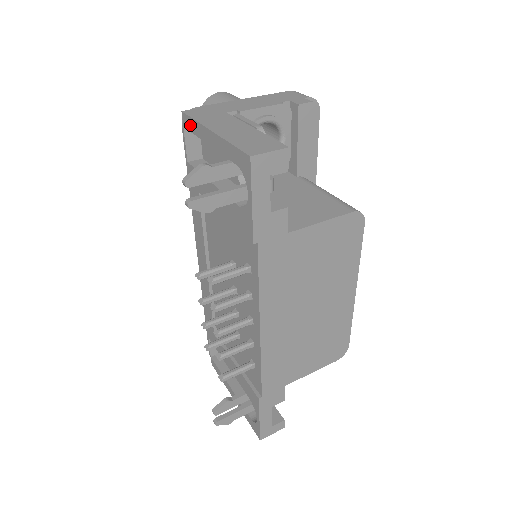
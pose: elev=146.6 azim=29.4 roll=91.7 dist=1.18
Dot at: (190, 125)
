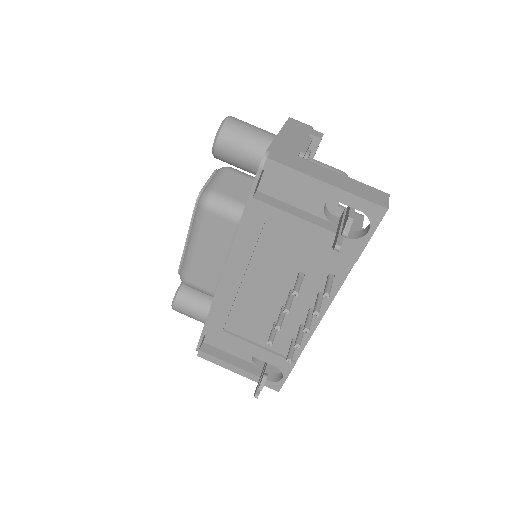
Dot at: (282, 172)
